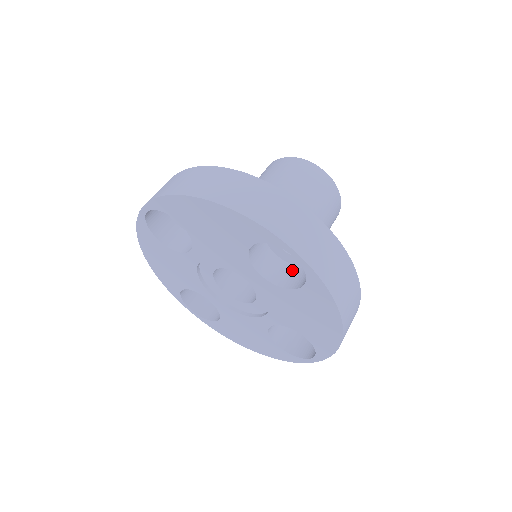
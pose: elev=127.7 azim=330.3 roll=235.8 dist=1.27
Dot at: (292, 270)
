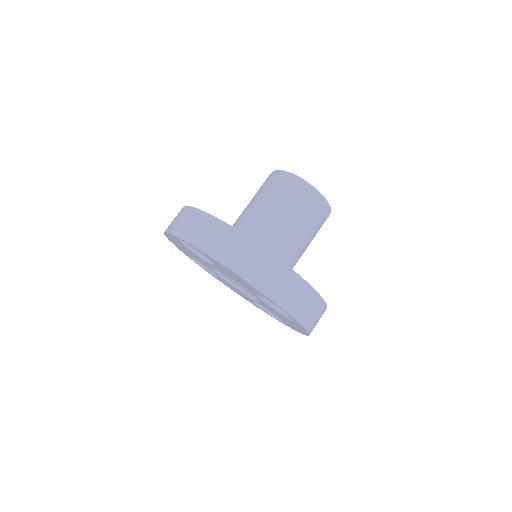
Dot at: occluded
